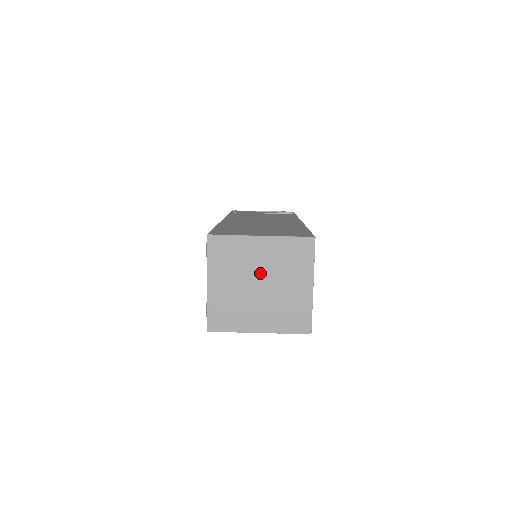
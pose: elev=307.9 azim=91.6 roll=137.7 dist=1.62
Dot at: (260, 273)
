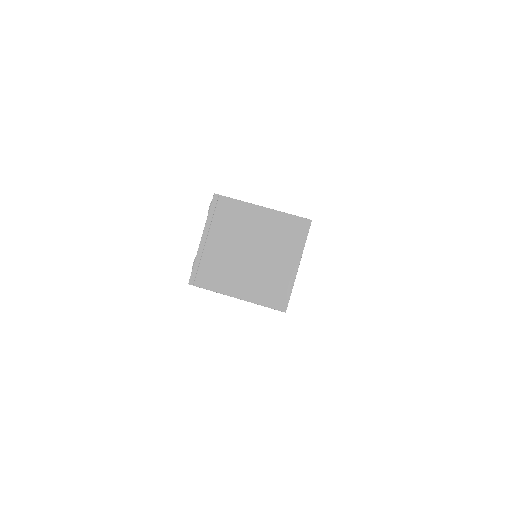
Dot at: (253, 241)
